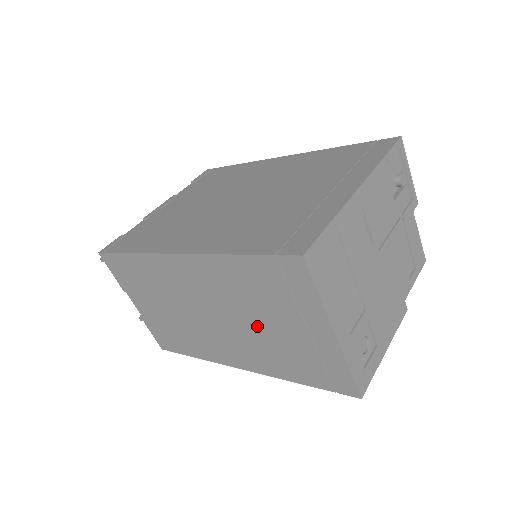
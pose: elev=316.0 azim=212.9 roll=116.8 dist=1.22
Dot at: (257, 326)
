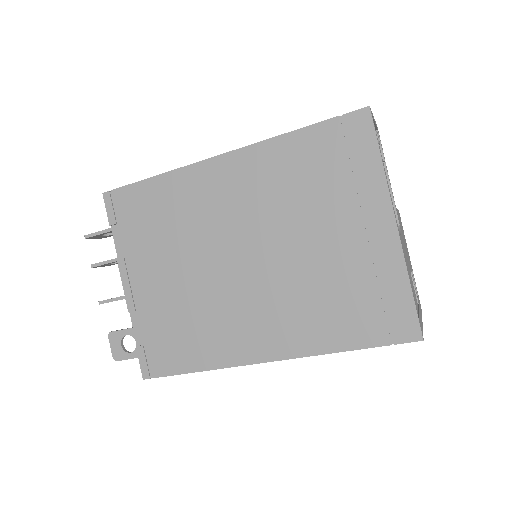
Dot at: occluded
